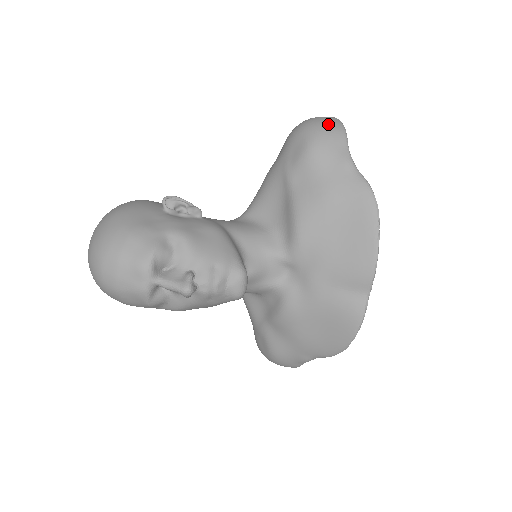
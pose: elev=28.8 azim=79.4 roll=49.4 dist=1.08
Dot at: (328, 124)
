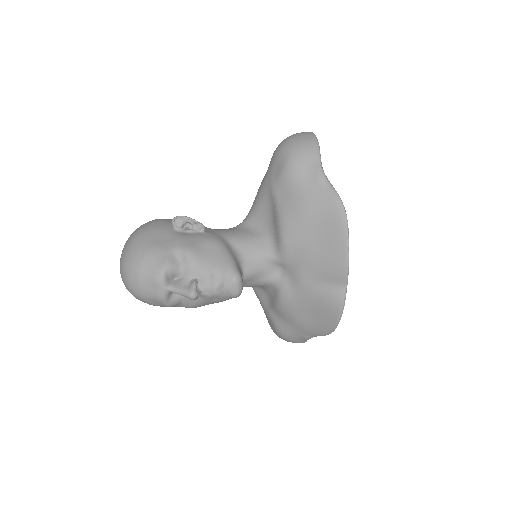
Dot at: (303, 142)
